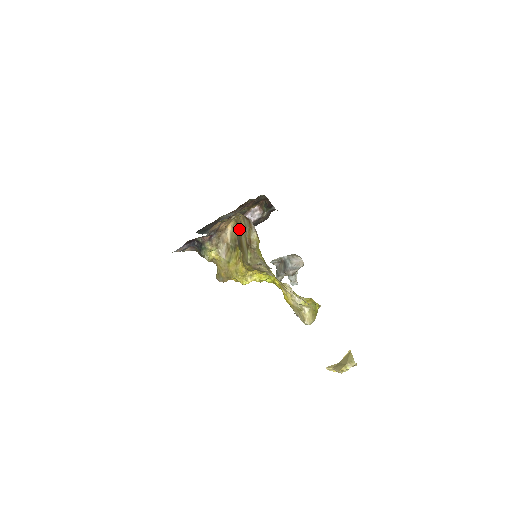
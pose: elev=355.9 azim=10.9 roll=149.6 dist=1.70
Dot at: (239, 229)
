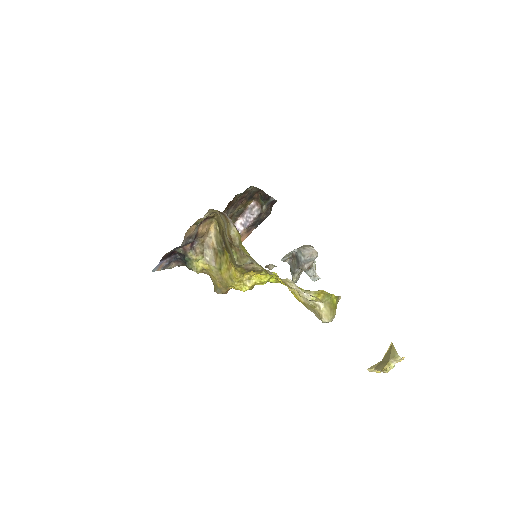
Dot at: (222, 229)
